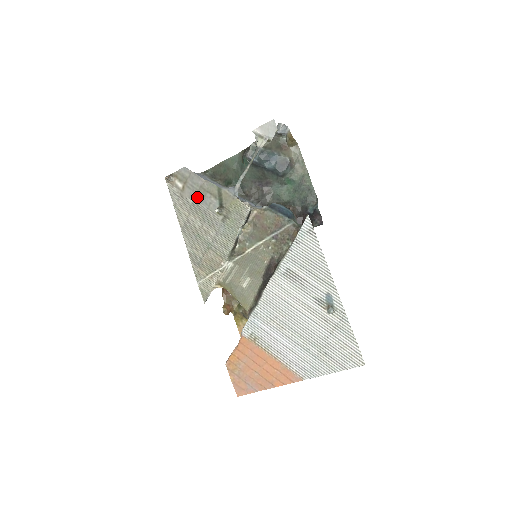
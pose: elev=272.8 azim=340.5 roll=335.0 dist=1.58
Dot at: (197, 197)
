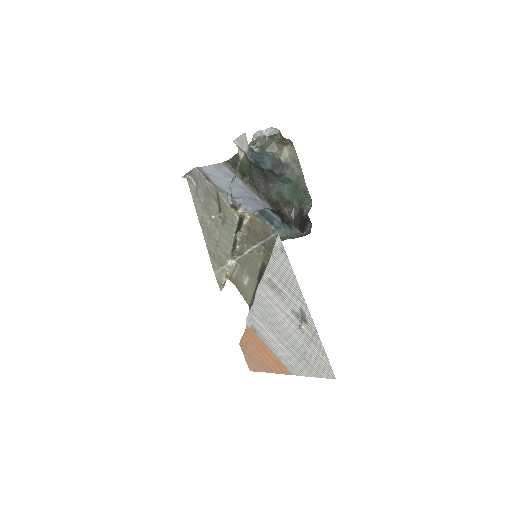
Dot at: (205, 197)
